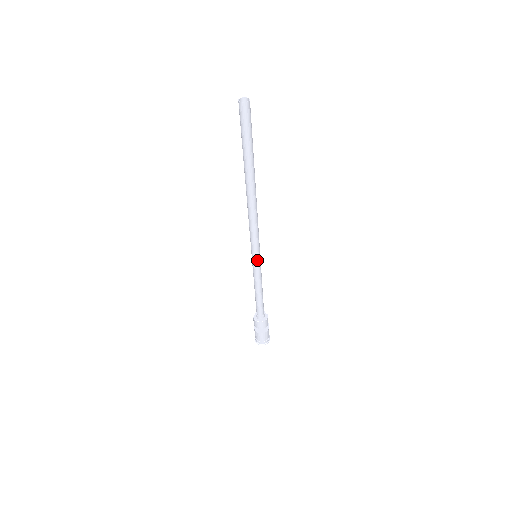
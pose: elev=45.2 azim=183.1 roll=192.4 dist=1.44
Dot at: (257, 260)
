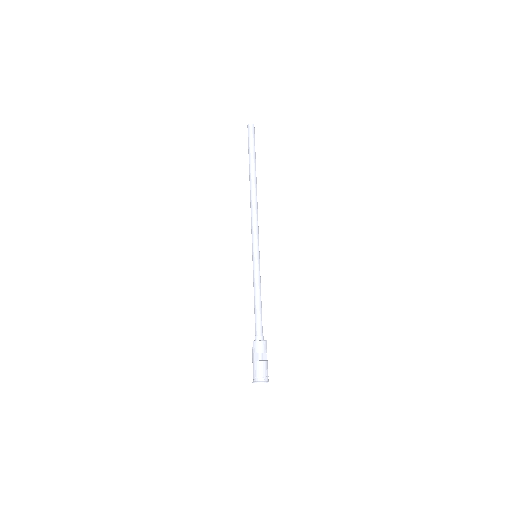
Dot at: (258, 257)
